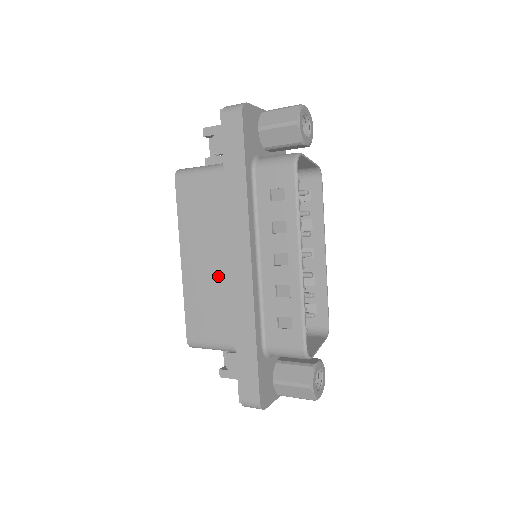
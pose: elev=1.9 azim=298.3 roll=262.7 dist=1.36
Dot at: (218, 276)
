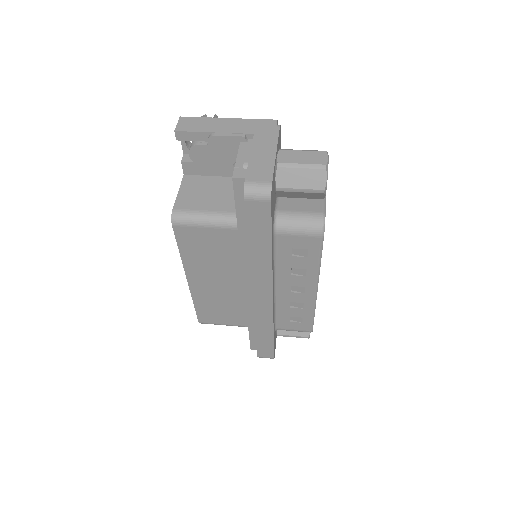
Dot at: (231, 293)
